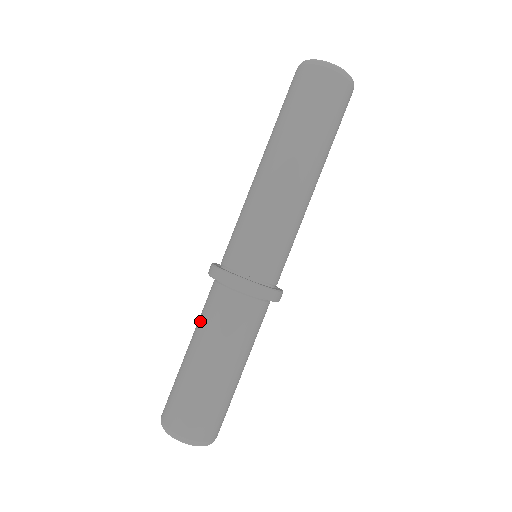
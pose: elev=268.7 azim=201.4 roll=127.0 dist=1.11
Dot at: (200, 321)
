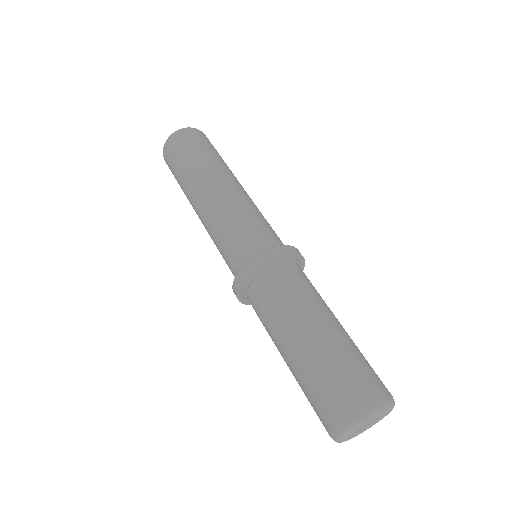
Dot at: (267, 327)
